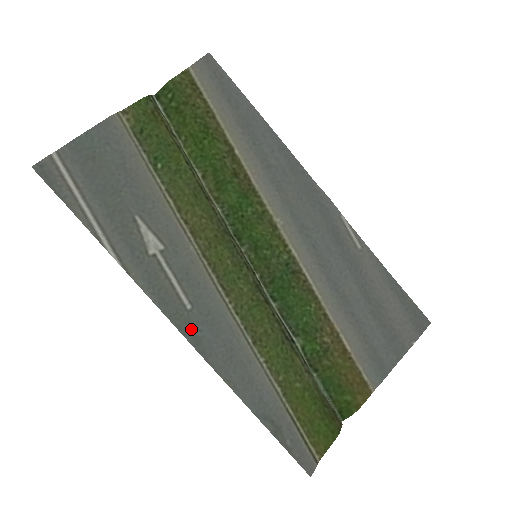
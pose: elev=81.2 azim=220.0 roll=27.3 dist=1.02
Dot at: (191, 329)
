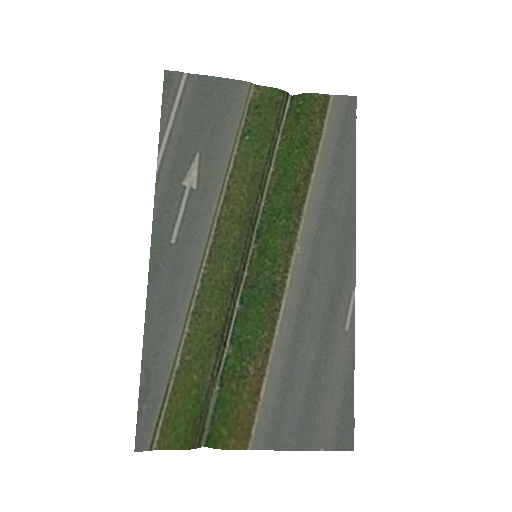
Dot at: (159, 257)
